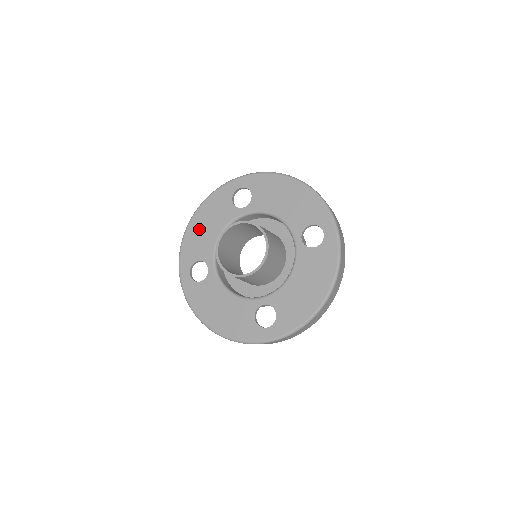
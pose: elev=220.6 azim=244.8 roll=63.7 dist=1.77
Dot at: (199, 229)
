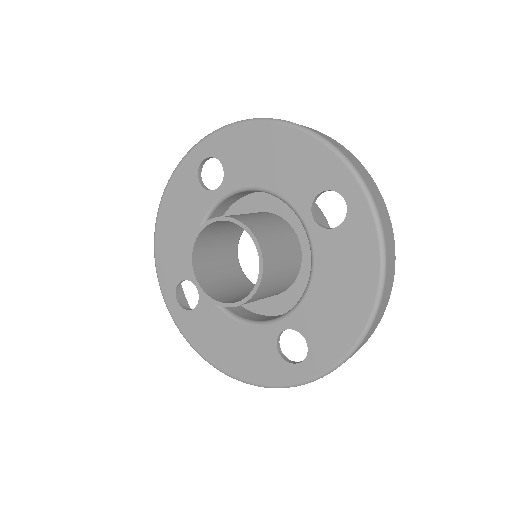
Dot at: (169, 235)
